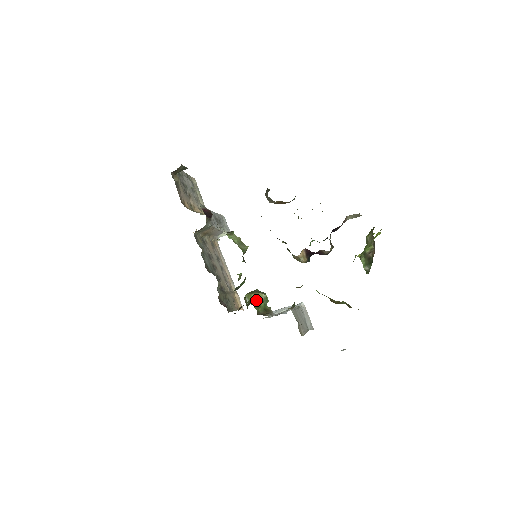
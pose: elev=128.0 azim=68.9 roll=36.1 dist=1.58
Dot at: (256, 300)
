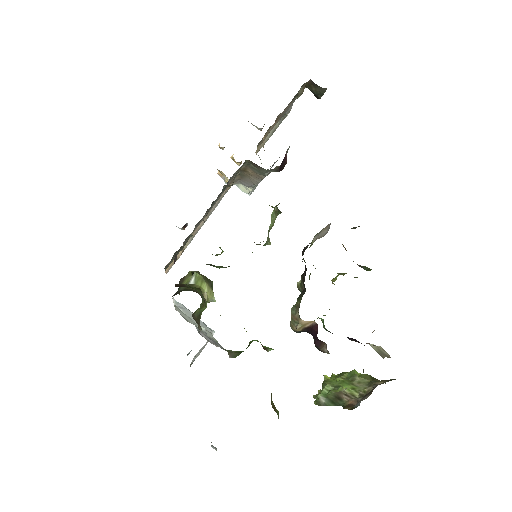
Dot at: (204, 295)
